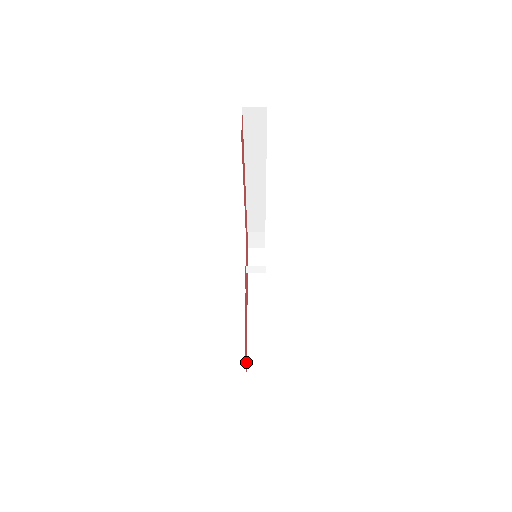
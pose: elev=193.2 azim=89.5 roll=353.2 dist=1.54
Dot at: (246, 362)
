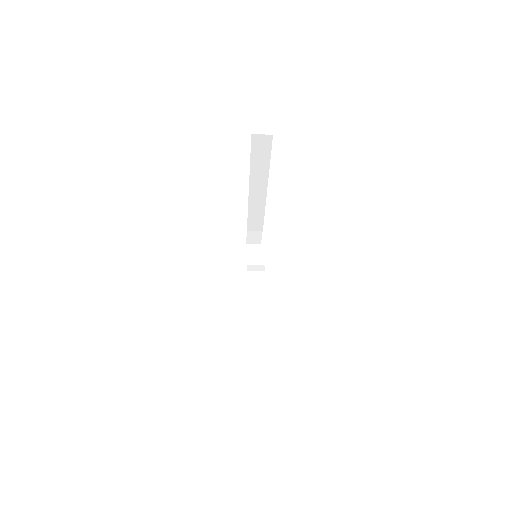
Dot at: occluded
